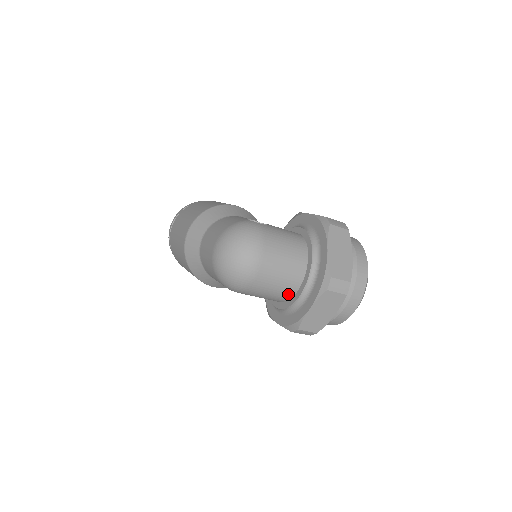
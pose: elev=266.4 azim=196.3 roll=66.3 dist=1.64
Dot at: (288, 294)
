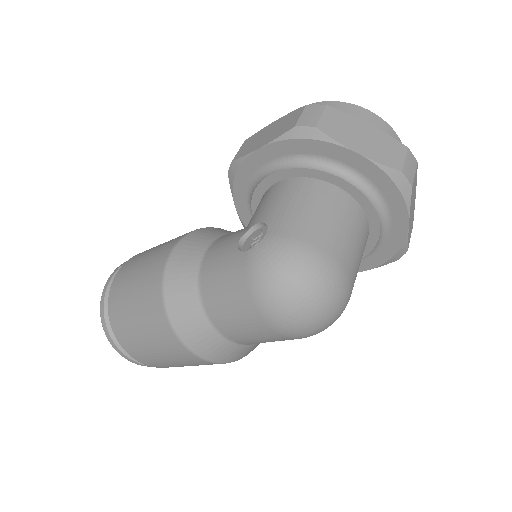
Dot at: occluded
